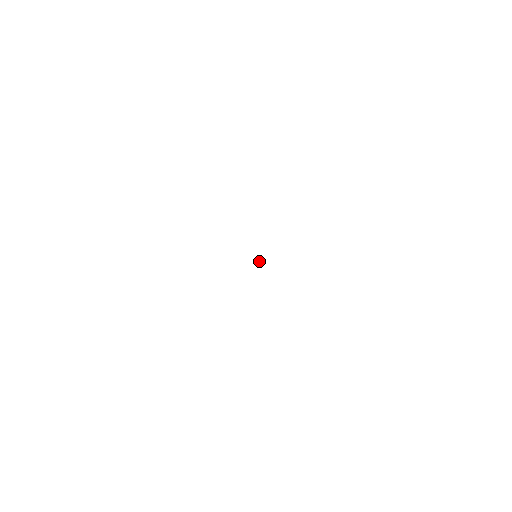
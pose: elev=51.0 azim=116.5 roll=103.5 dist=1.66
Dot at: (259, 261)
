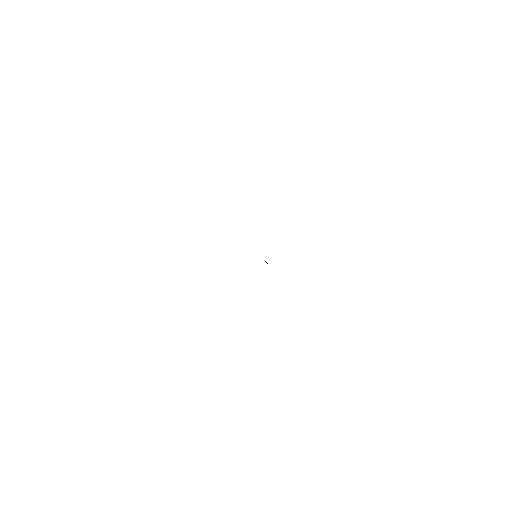
Dot at: occluded
